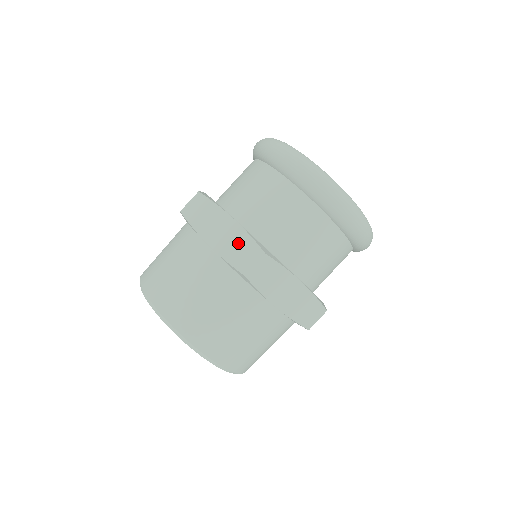
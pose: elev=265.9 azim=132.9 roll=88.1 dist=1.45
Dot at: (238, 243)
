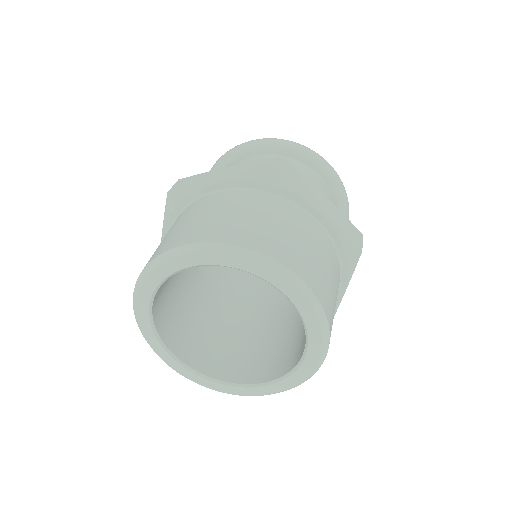
Dot at: (249, 167)
